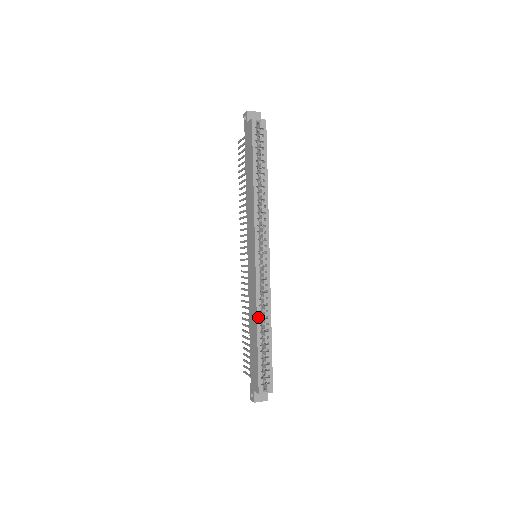
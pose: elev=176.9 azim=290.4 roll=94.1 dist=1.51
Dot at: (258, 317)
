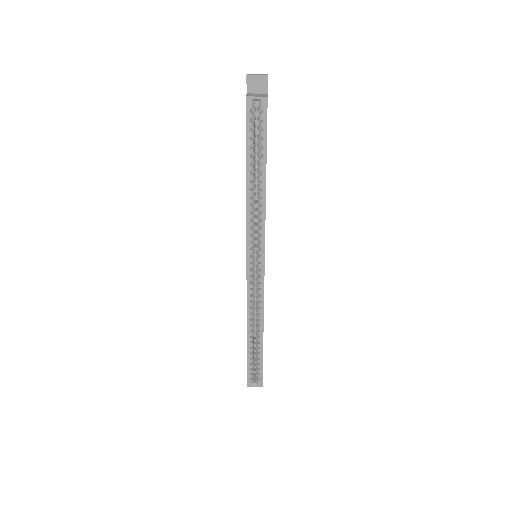
Dot at: (248, 324)
